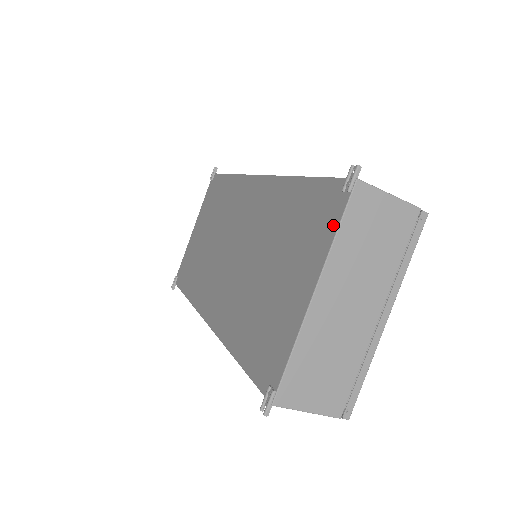
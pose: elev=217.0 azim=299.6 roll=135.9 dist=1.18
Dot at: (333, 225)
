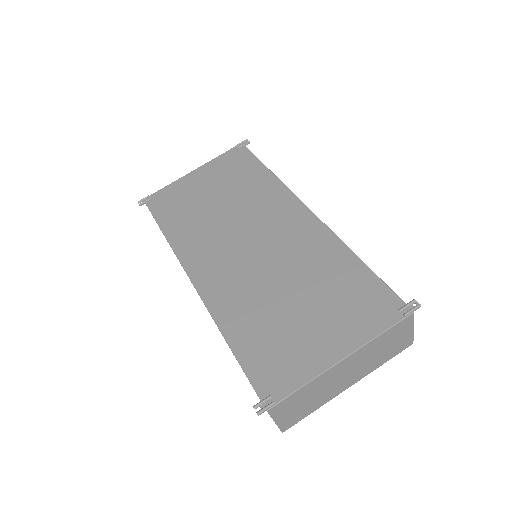
Dot at: (380, 326)
